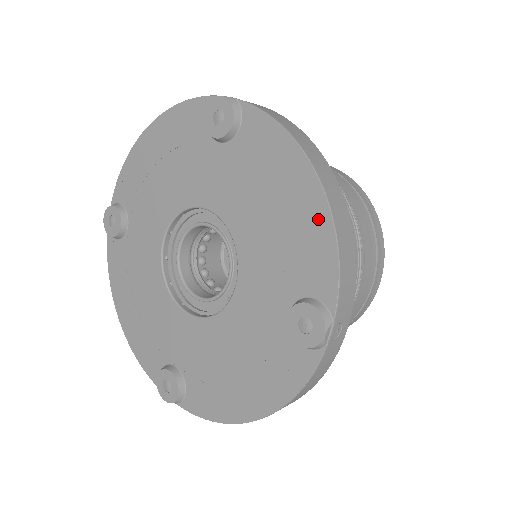
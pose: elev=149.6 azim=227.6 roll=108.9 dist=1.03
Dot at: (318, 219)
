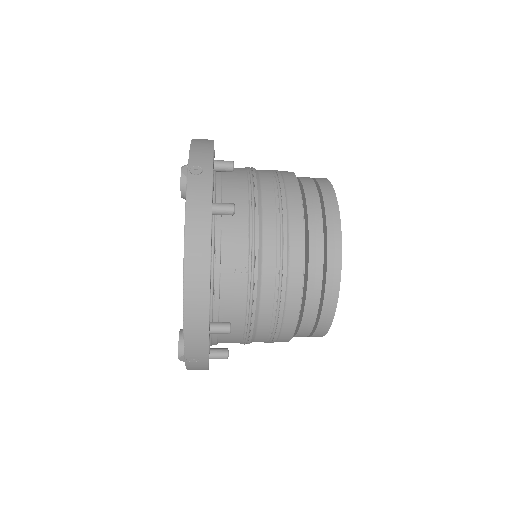
Dot at: occluded
